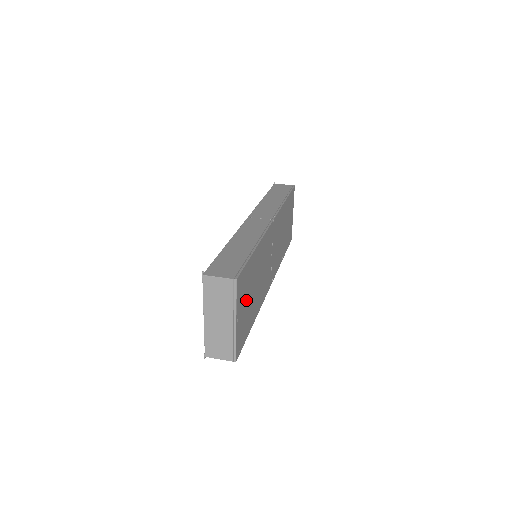
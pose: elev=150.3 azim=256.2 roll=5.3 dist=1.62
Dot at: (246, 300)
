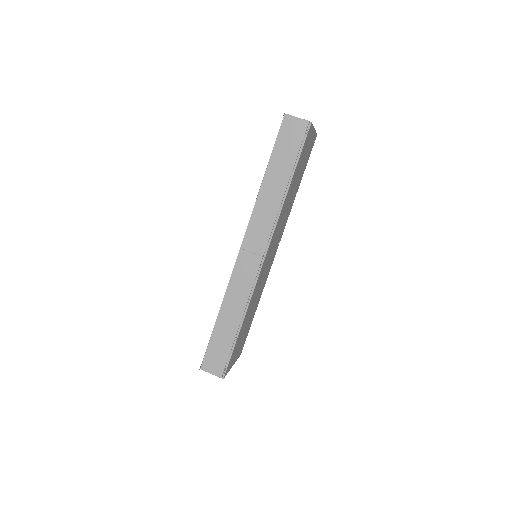
Dot at: (240, 342)
